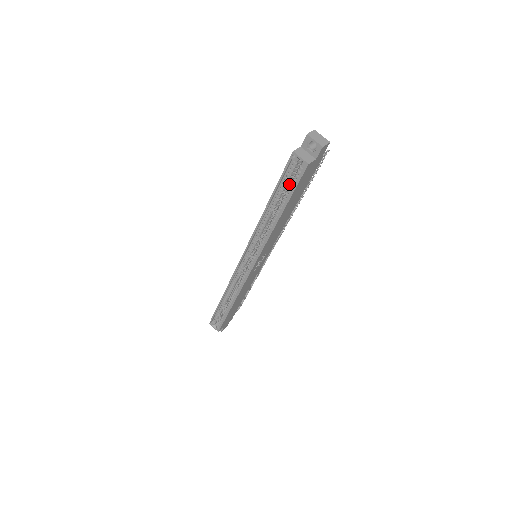
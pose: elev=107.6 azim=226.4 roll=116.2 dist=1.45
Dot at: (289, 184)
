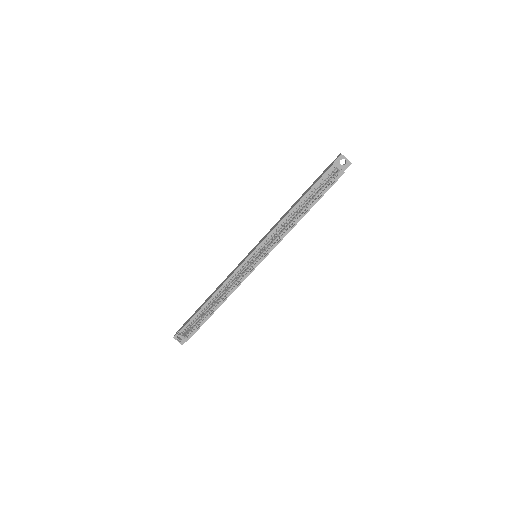
Dot at: occluded
